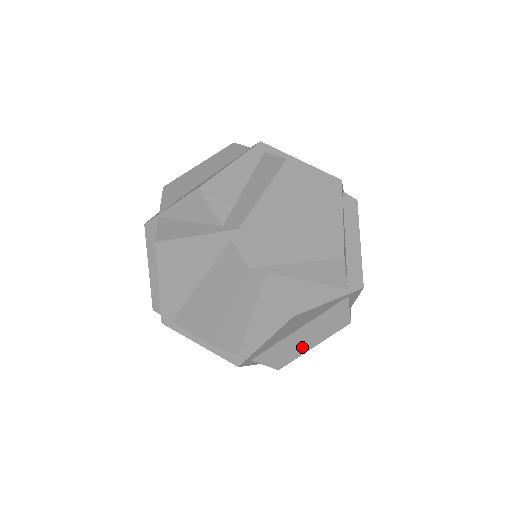
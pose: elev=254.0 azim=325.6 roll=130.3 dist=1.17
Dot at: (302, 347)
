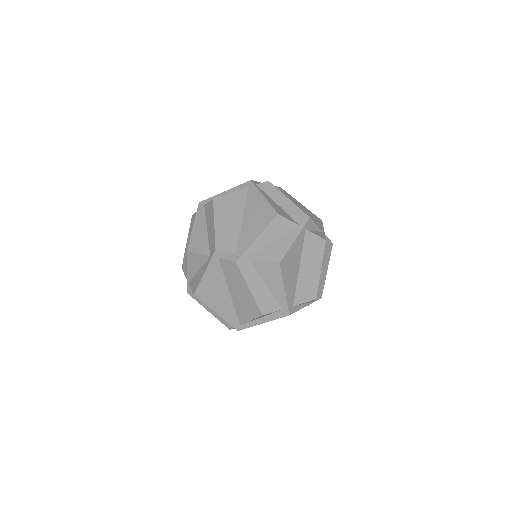
Dot at: (314, 276)
